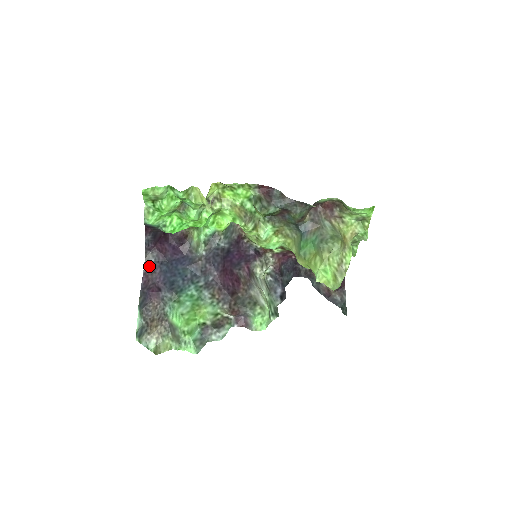
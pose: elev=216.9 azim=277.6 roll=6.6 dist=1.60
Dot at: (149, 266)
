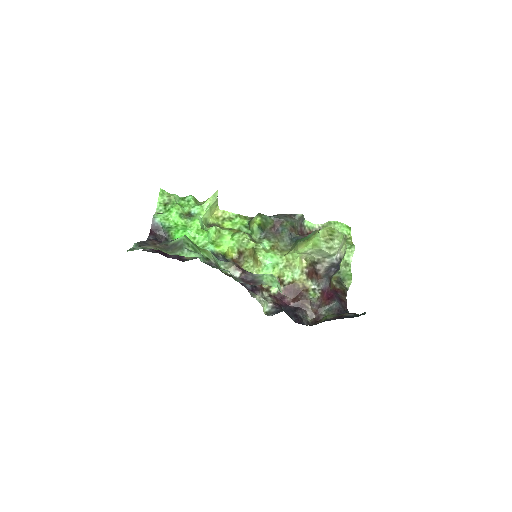
Dot at: (147, 251)
